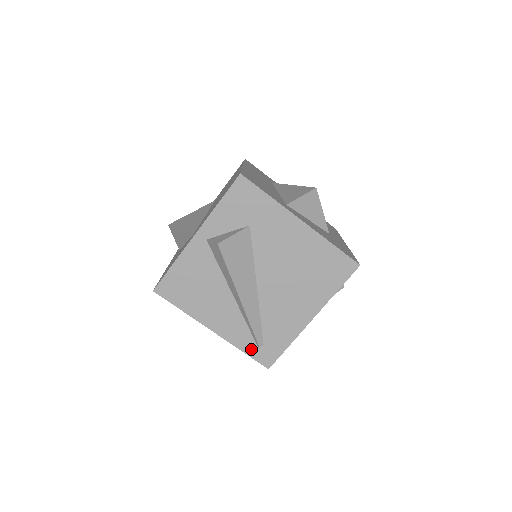
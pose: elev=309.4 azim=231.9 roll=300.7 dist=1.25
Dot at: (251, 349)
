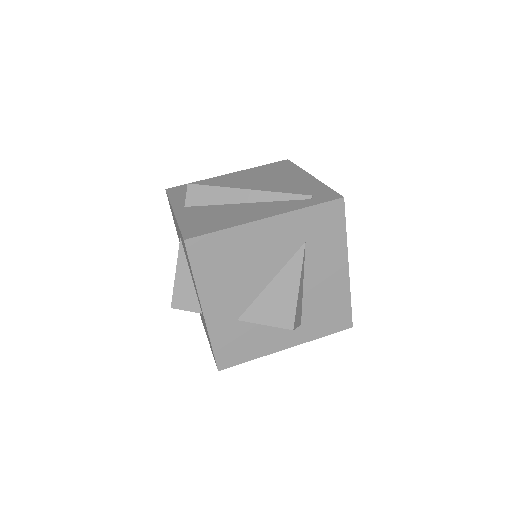
Dot at: (310, 203)
